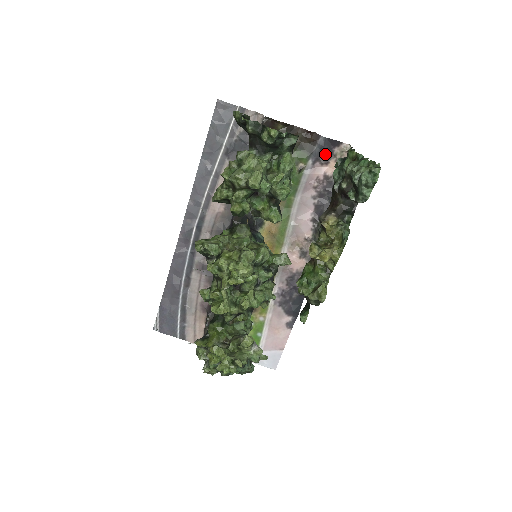
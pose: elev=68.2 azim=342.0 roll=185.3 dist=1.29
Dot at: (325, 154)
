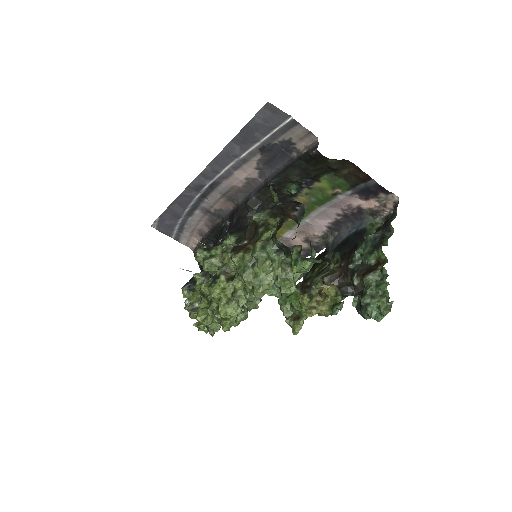
Dot at: (369, 192)
